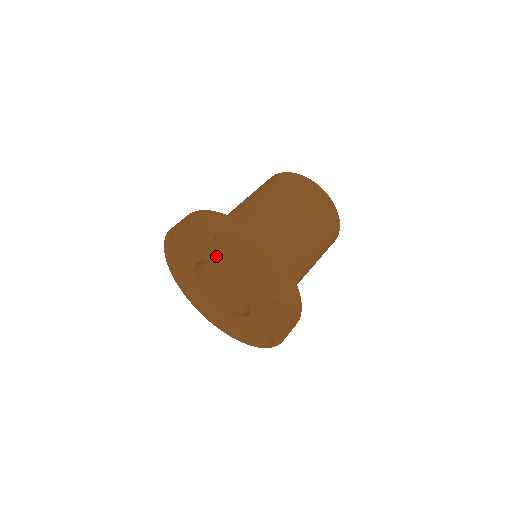
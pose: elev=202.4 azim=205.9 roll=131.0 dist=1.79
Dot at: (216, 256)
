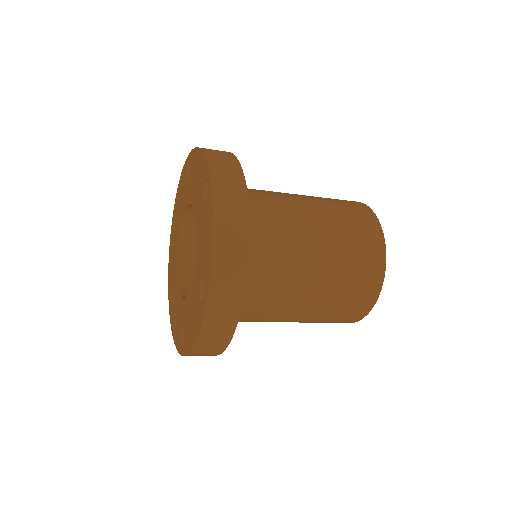
Dot at: (198, 204)
